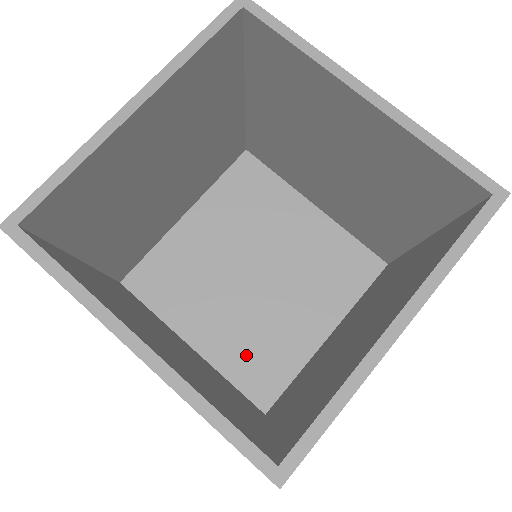
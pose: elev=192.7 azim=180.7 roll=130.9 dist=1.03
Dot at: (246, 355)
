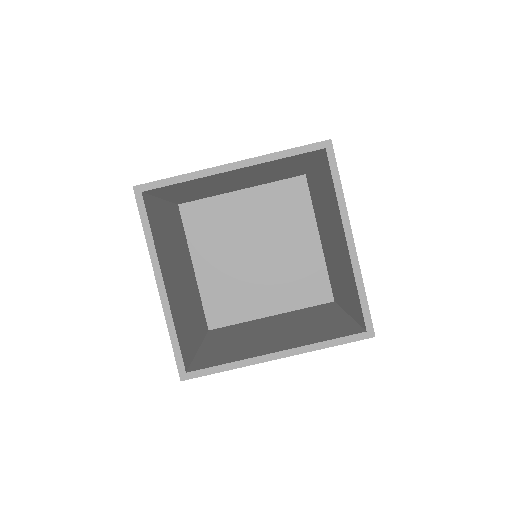
Dot at: (297, 290)
